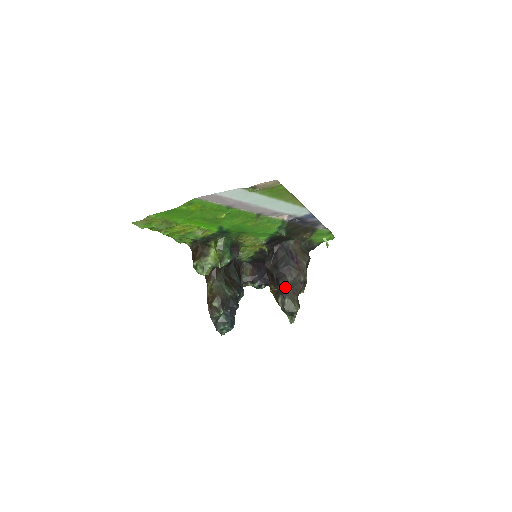
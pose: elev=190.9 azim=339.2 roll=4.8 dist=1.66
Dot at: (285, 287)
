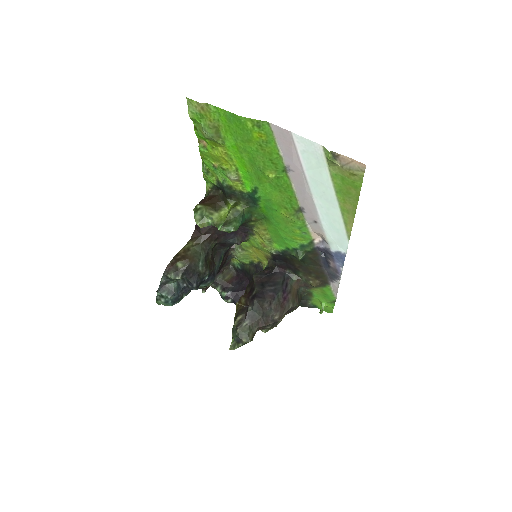
Dot at: (255, 309)
